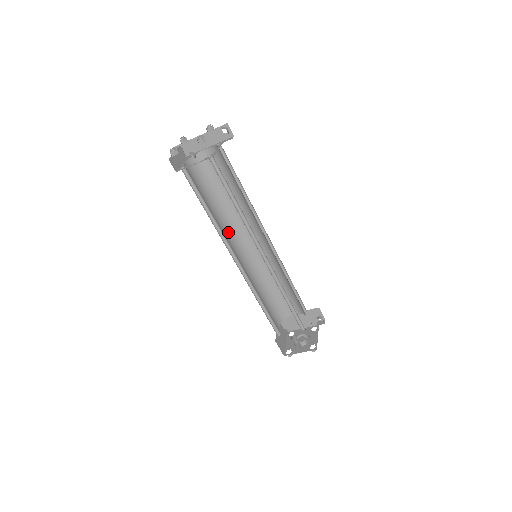
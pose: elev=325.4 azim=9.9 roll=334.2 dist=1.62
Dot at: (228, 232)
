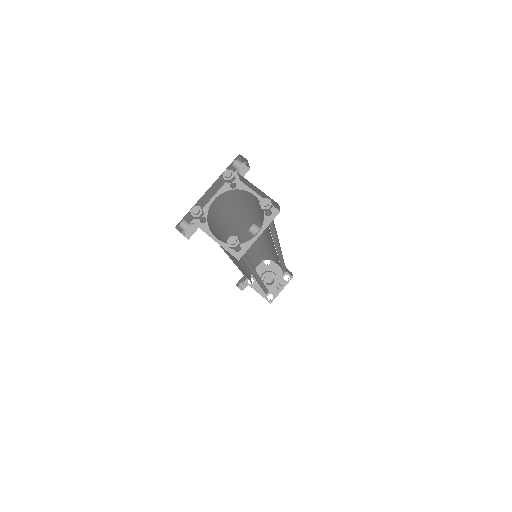
Dot at: occluded
